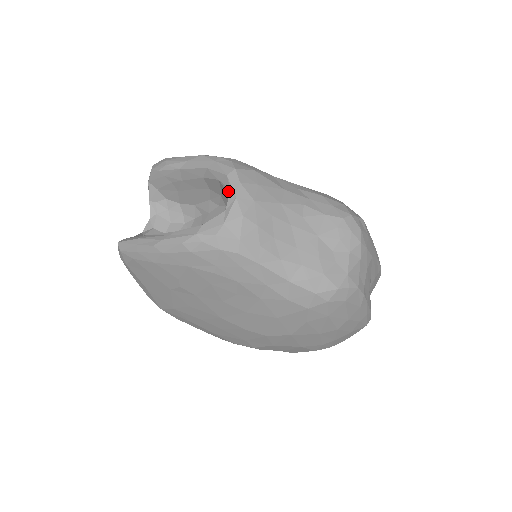
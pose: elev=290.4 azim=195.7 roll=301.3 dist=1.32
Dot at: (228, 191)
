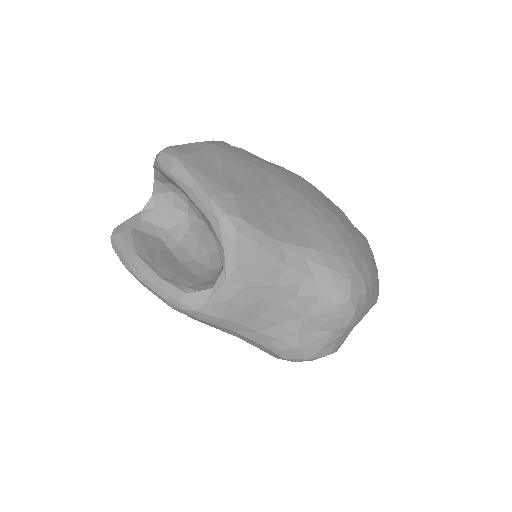
Dot at: (222, 265)
